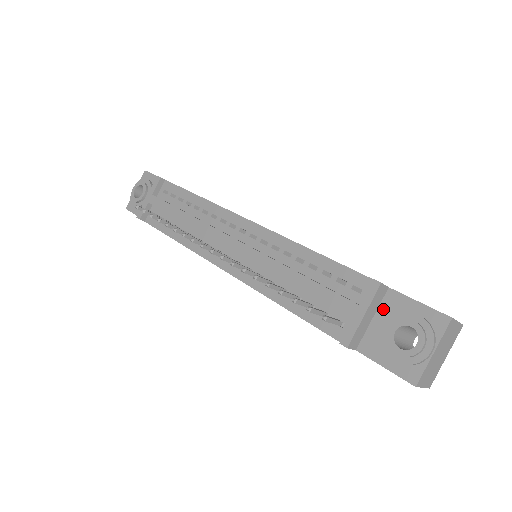
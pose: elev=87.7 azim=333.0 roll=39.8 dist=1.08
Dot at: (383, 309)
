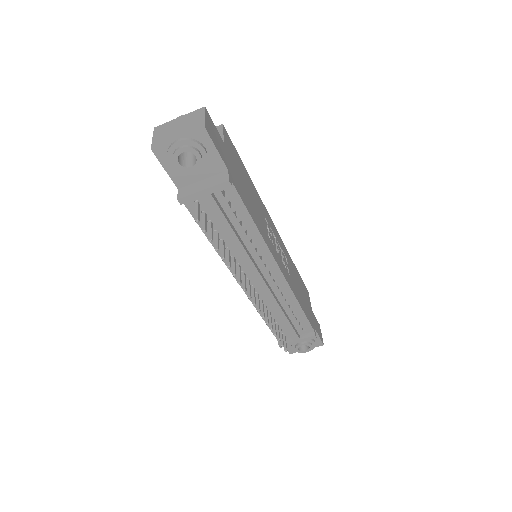
Dot at: occluded
